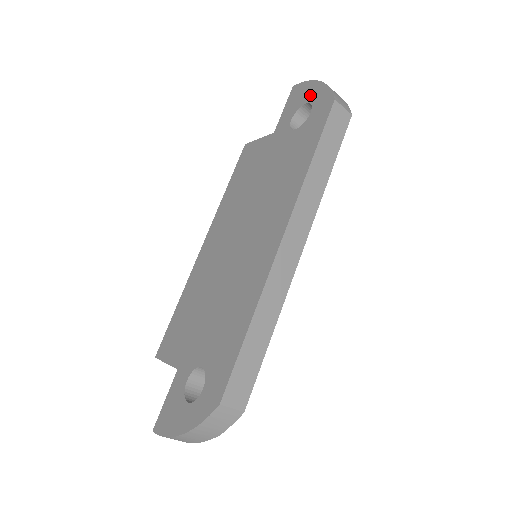
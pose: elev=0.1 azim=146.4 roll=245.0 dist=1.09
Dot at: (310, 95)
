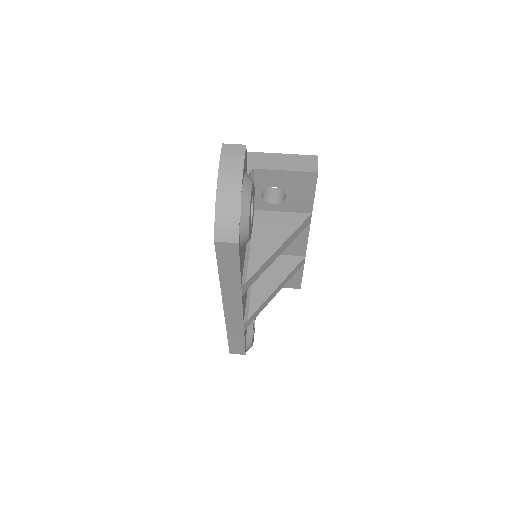
Dot at: occluded
